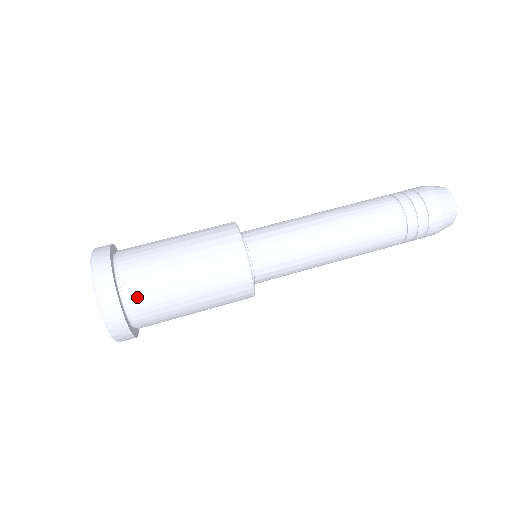
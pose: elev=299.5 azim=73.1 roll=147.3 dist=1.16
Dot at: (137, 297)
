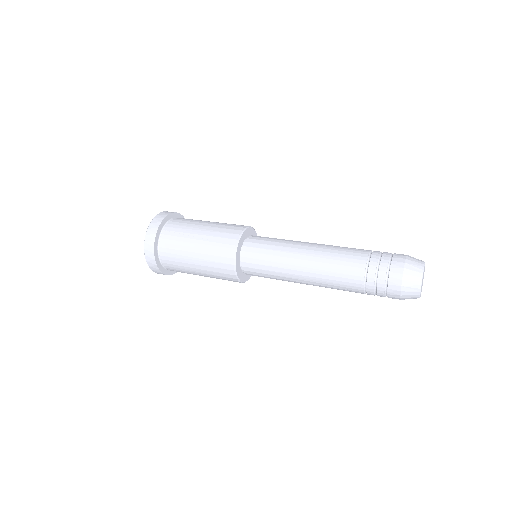
Dot at: (170, 232)
